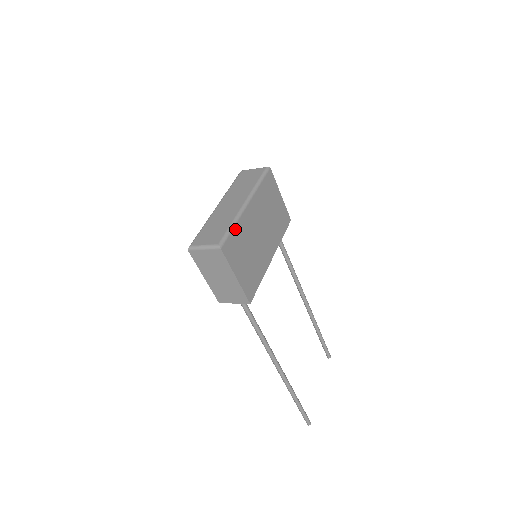
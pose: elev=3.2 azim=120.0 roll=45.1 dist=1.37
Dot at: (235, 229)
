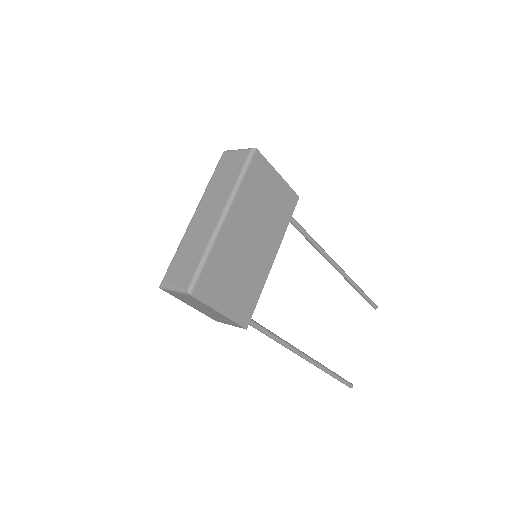
Dot at: (209, 260)
